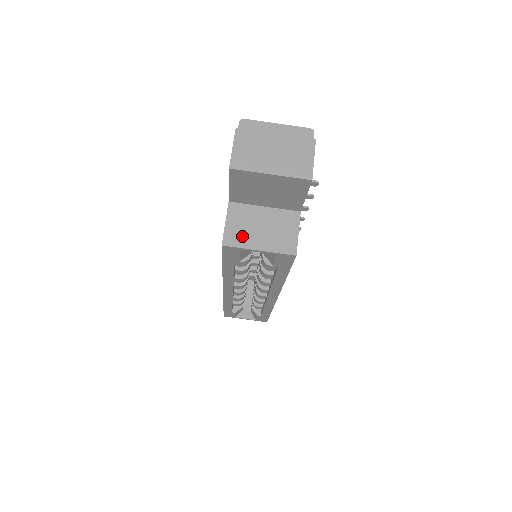
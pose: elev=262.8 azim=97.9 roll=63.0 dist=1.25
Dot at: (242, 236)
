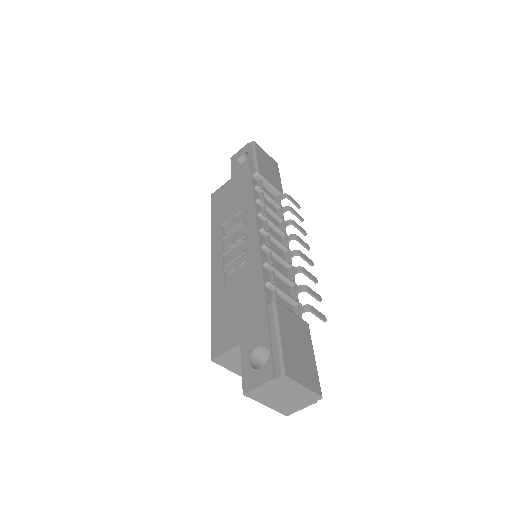
Dot at: (229, 362)
